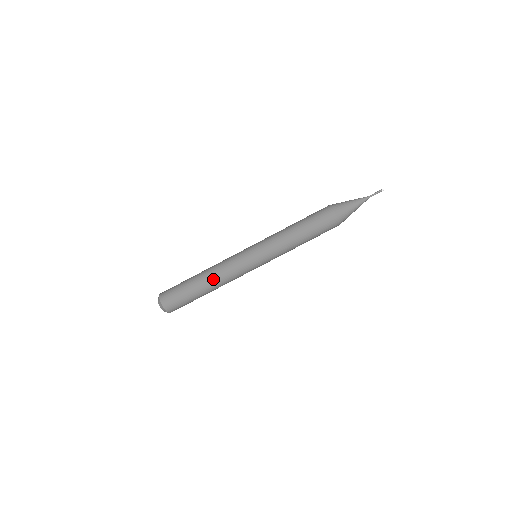
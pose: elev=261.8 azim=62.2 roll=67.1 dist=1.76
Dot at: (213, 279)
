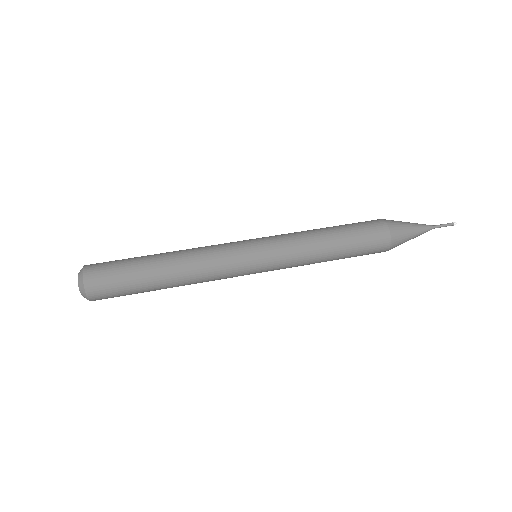
Dot at: (182, 266)
